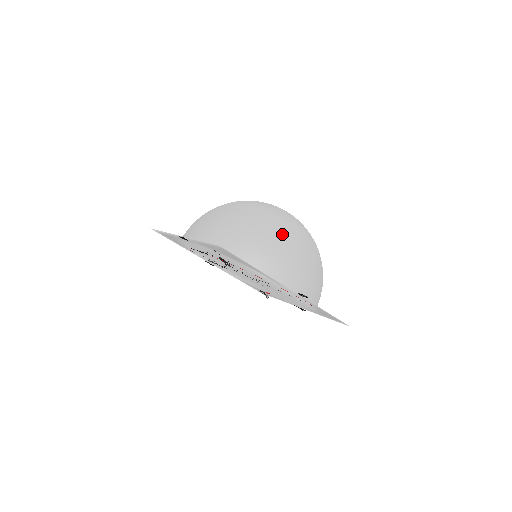
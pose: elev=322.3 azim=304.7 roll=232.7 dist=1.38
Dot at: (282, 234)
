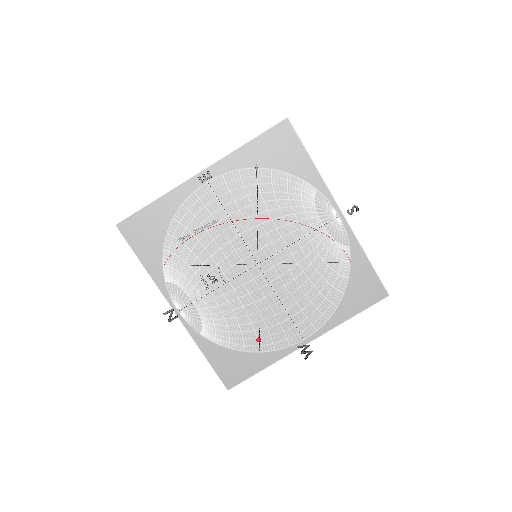
Dot at: occluded
